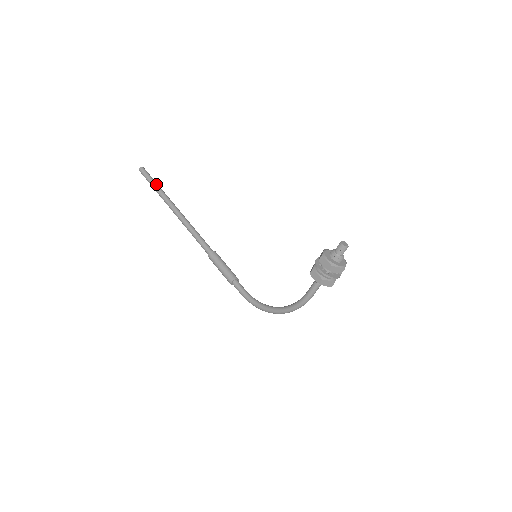
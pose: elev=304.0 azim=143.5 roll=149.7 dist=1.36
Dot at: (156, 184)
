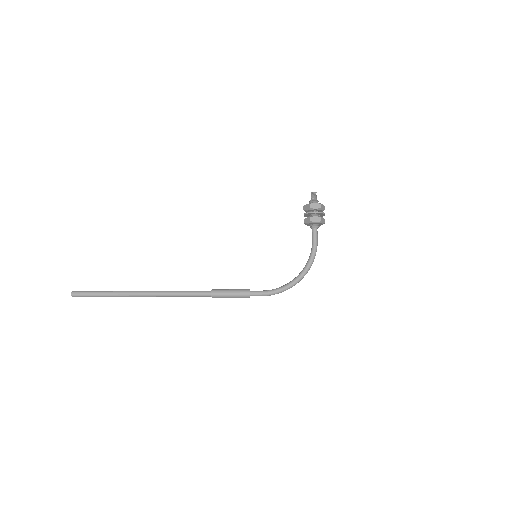
Dot at: (104, 291)
